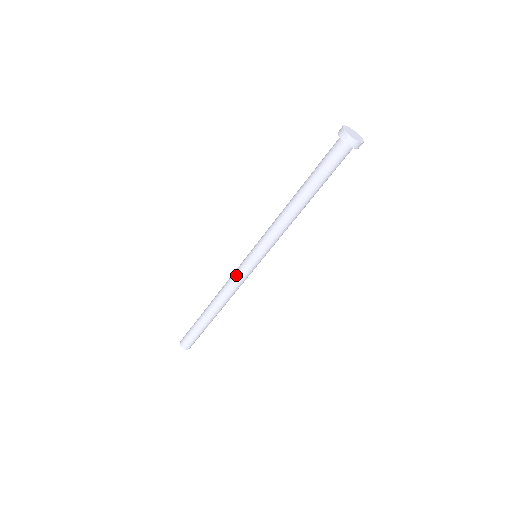
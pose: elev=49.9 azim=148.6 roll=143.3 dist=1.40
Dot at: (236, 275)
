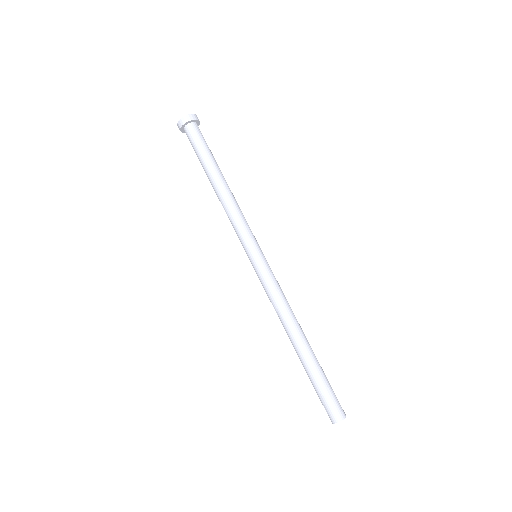
Dot at: occluded
